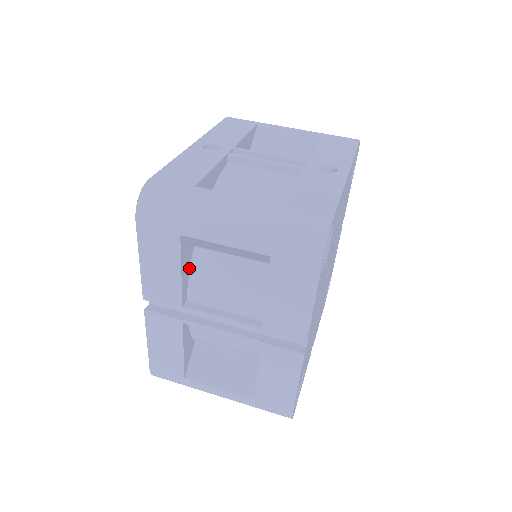
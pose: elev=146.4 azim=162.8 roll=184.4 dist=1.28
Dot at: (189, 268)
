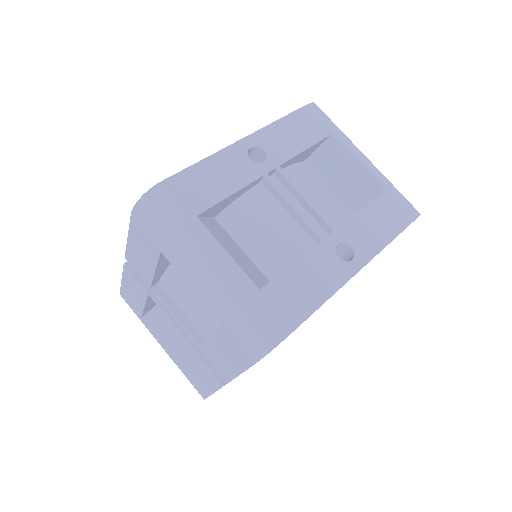
Dot at: (169, 264)
